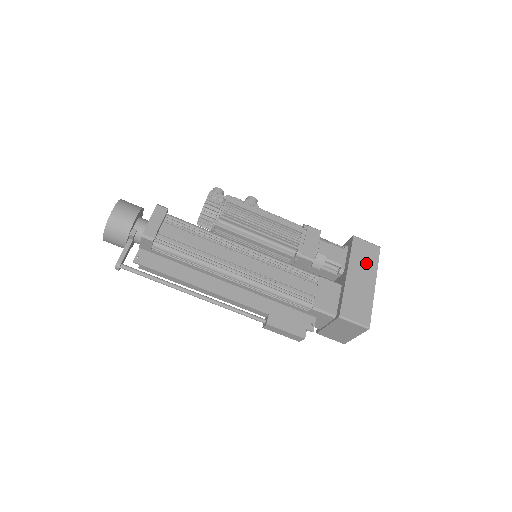
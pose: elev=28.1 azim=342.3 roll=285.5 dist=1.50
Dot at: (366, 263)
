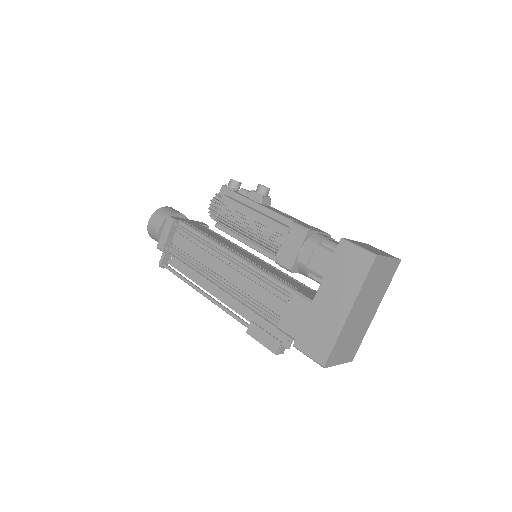
Dot at: (346, 280)
